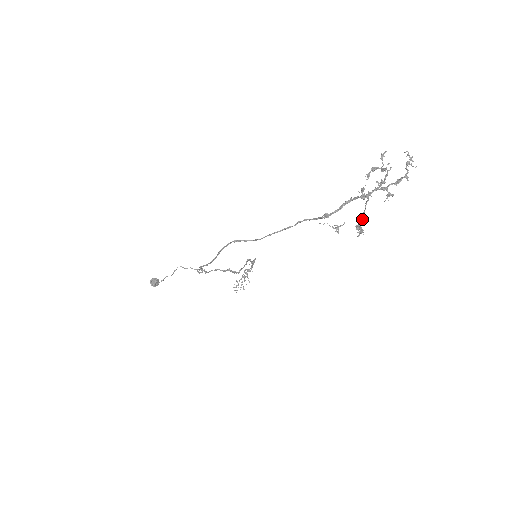
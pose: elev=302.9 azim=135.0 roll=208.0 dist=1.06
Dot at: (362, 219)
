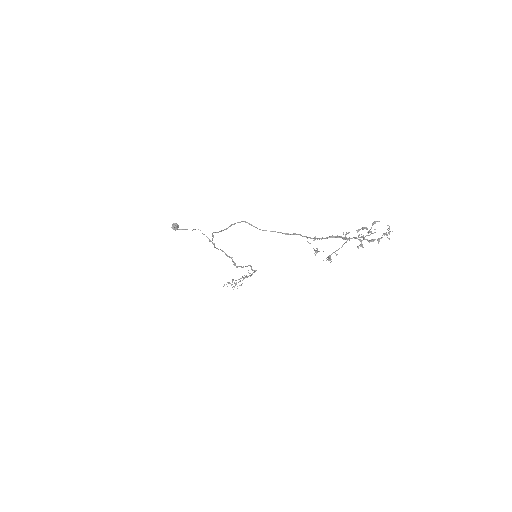
Dot at: (335, 253)
